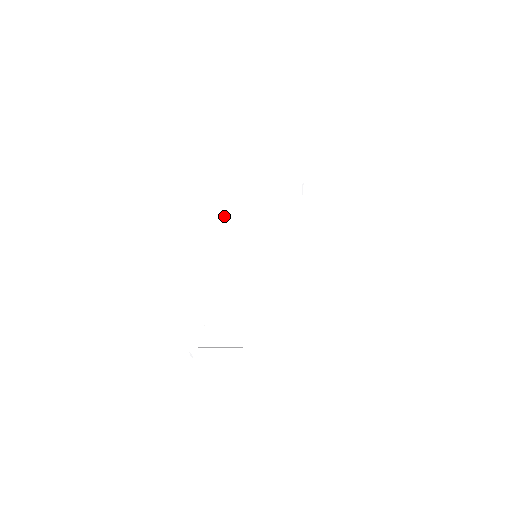
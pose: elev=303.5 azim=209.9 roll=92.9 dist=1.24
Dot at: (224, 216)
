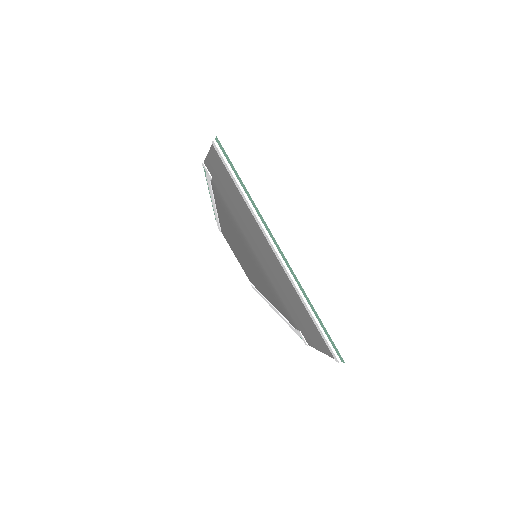
Dot at: (299, 289)
